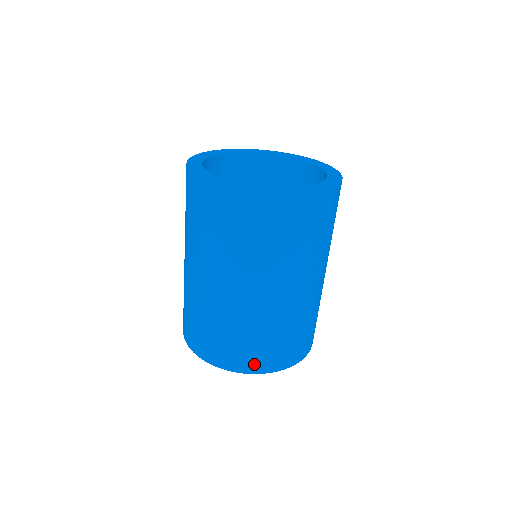
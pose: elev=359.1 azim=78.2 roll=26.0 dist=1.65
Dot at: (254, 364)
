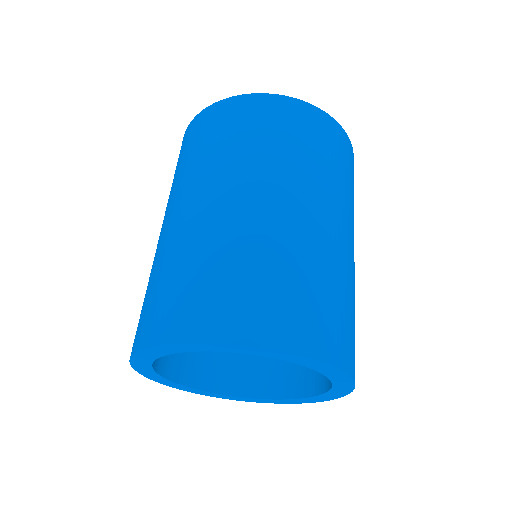
Dot at: (316, 338)
